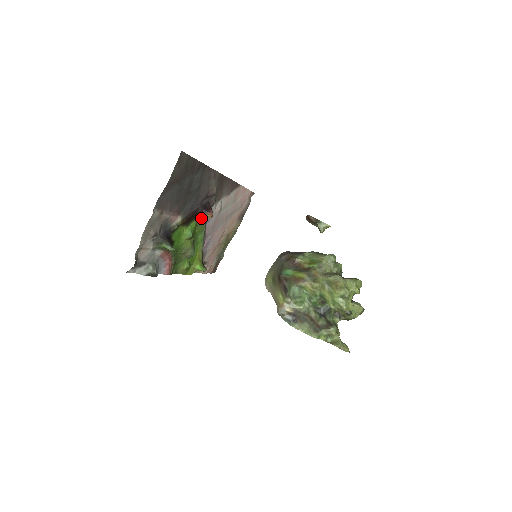
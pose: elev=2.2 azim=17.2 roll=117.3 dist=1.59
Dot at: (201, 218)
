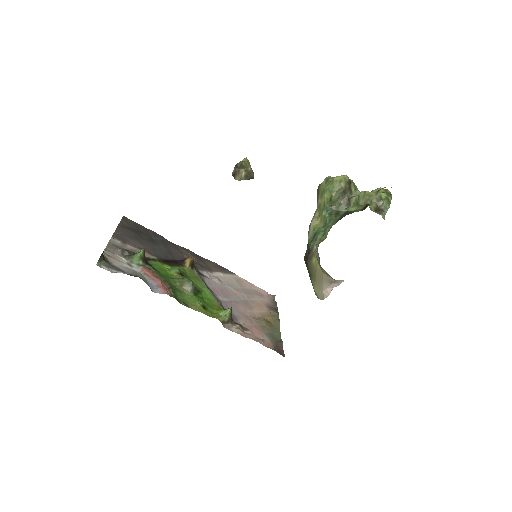
Dot at: (189, 271)
